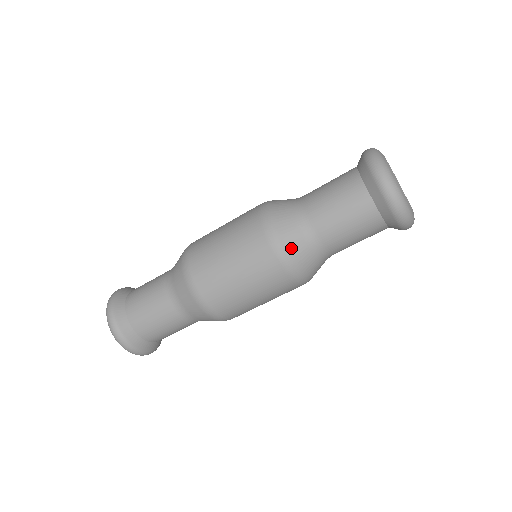
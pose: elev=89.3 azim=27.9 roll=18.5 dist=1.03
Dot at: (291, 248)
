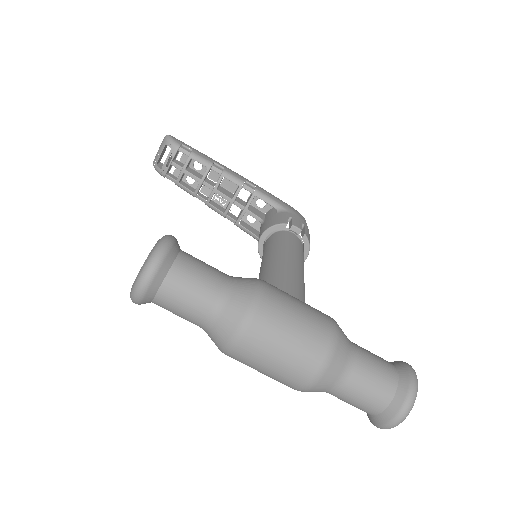
Dot at: (320, 385)
